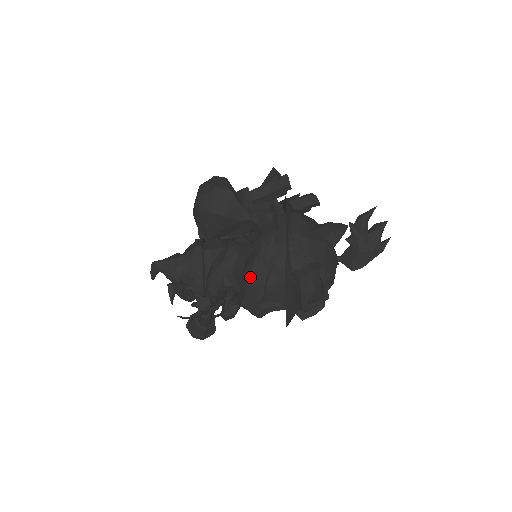
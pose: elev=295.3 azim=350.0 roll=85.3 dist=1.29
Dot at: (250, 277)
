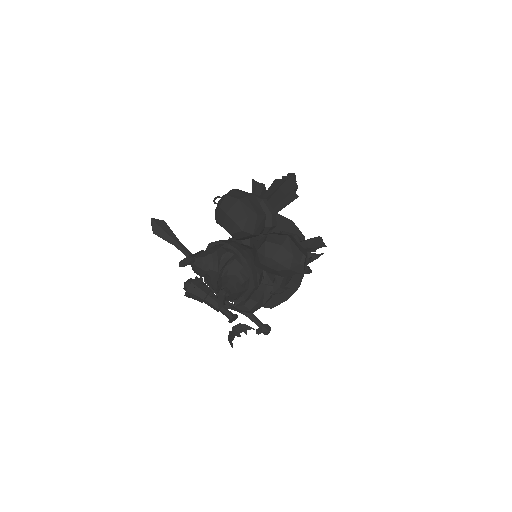
Dot at: occluded
